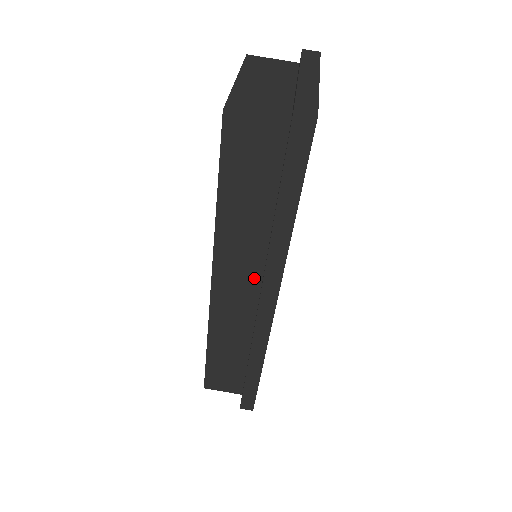
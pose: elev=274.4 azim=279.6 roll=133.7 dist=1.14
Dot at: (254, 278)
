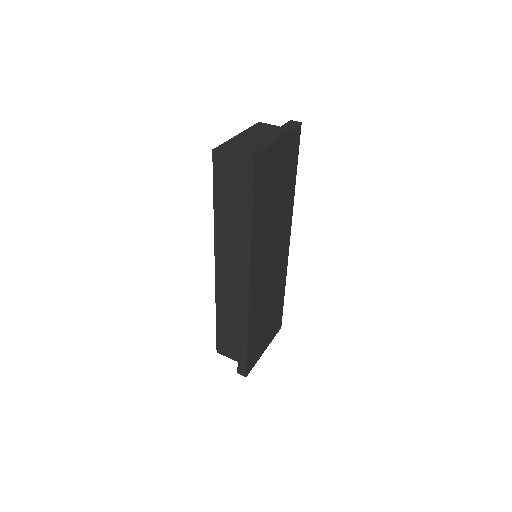
Dot at: (239, 263)
